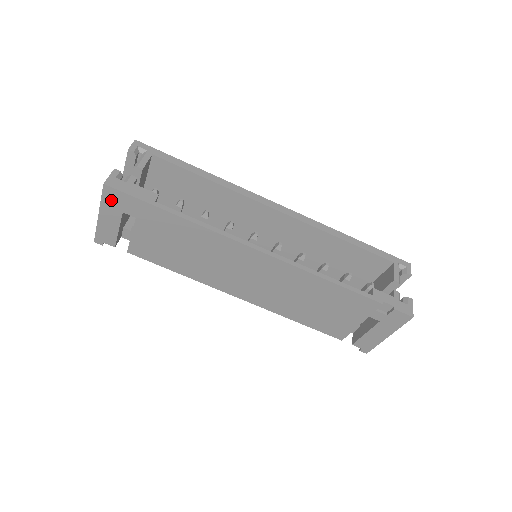
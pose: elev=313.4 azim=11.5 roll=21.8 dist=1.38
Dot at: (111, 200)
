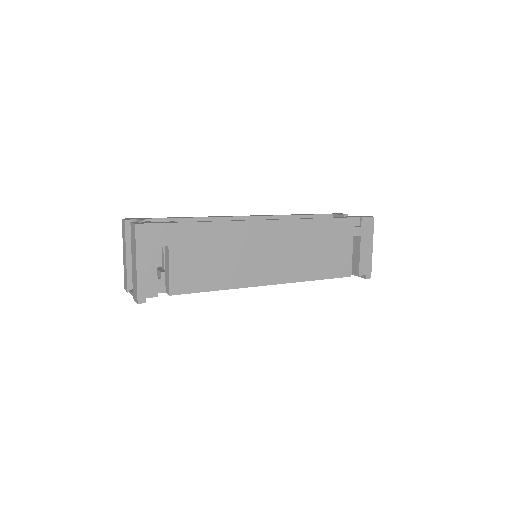
Dot at: (144, 239)
